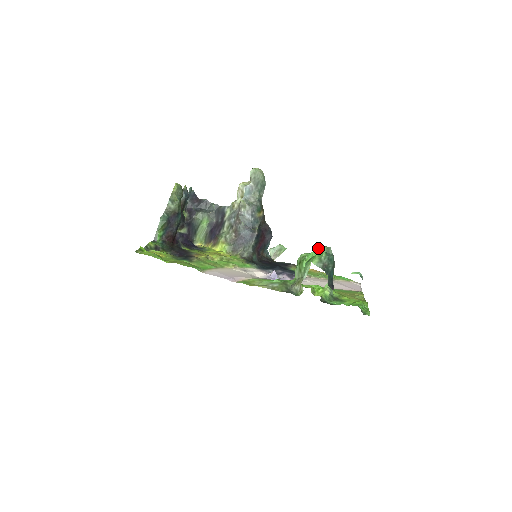
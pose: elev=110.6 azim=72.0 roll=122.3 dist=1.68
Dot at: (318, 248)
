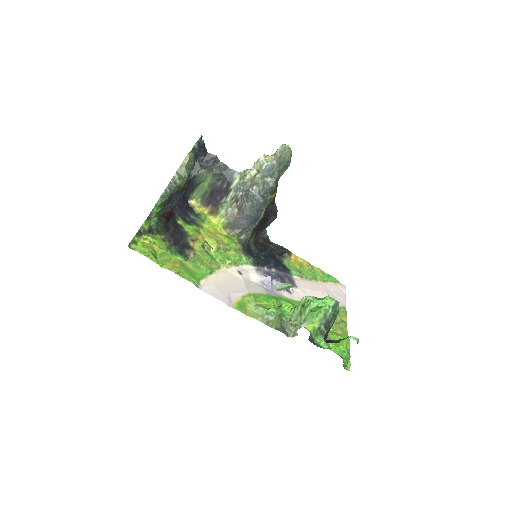
Dot at: (327, 299)
